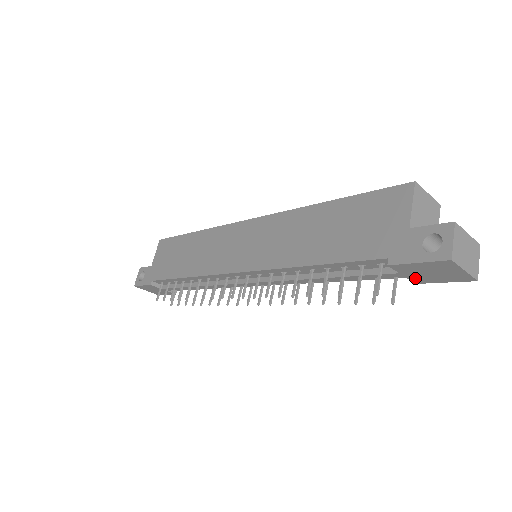
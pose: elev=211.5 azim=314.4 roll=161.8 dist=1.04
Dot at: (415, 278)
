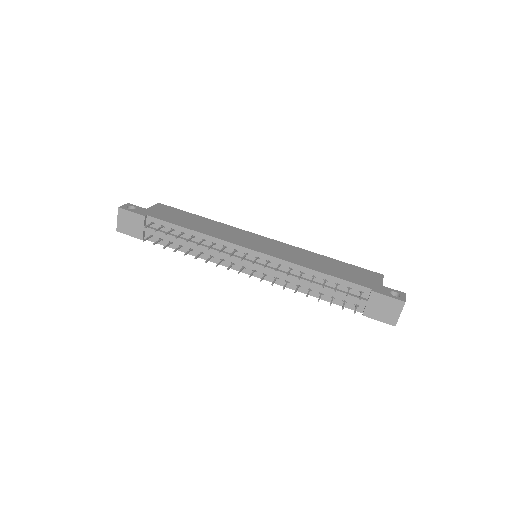
Dot at: (369, 310)
